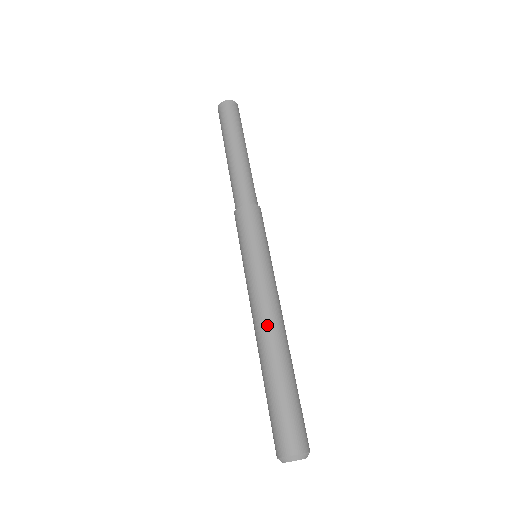
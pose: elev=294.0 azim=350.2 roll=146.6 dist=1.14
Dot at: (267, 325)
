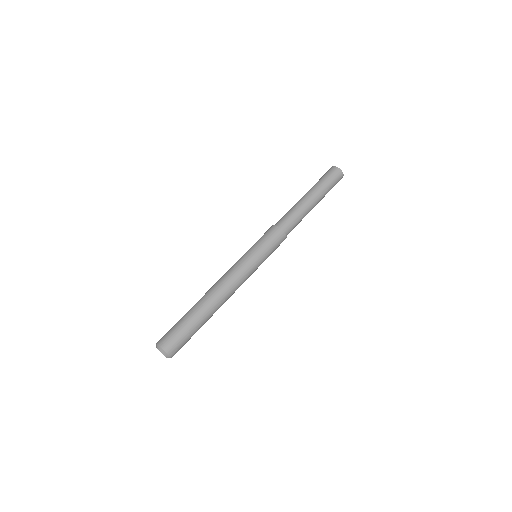
Dot at: (222, 291)
